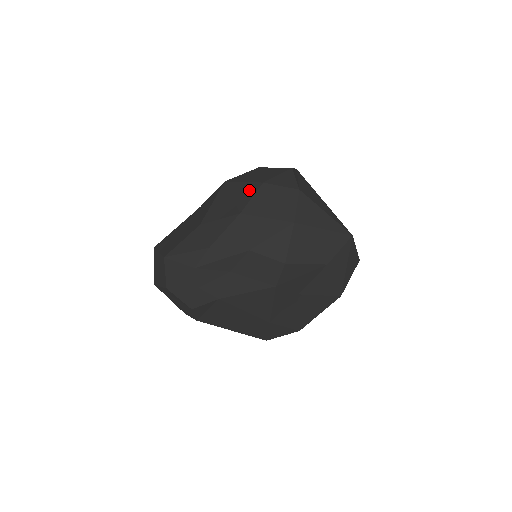
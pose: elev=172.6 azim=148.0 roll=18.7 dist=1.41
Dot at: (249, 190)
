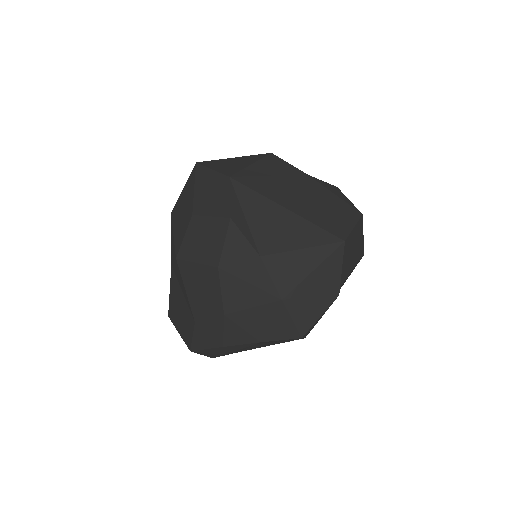
Dot at: (211, 279)
